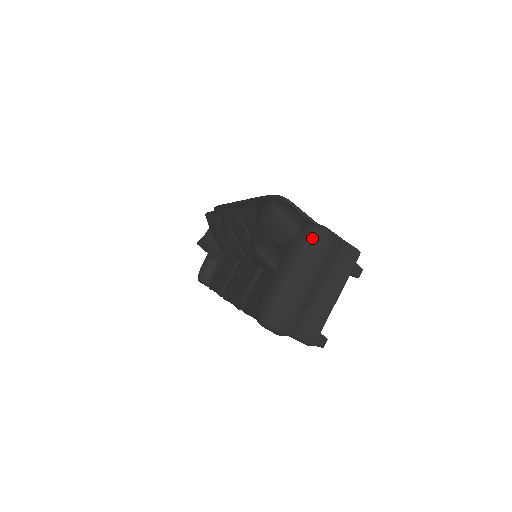
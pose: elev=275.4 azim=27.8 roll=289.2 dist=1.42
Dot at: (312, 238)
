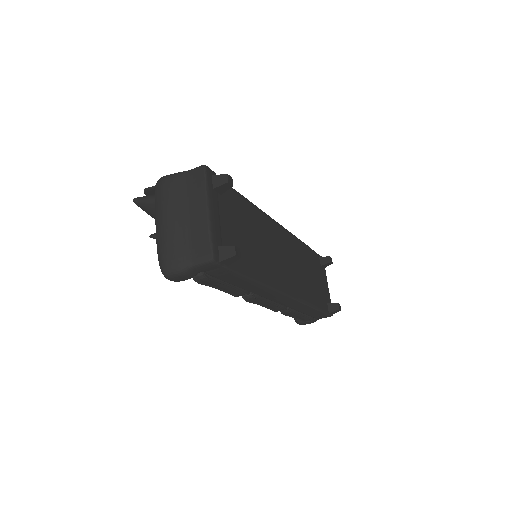
Dot at: (156, 192)
